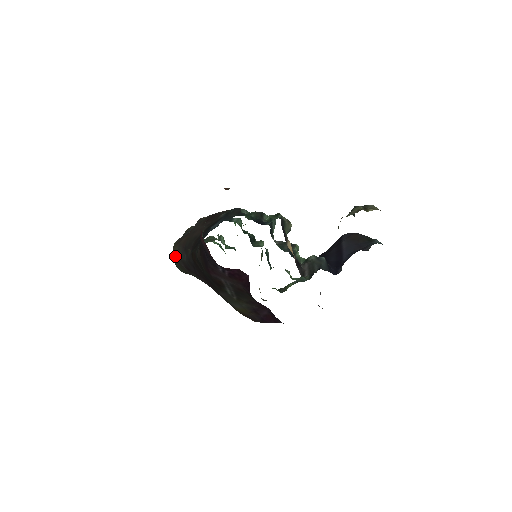
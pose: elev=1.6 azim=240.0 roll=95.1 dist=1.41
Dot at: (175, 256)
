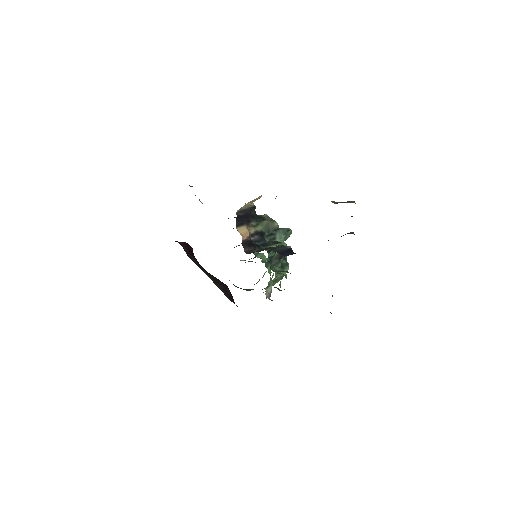
Dot at: occluded
